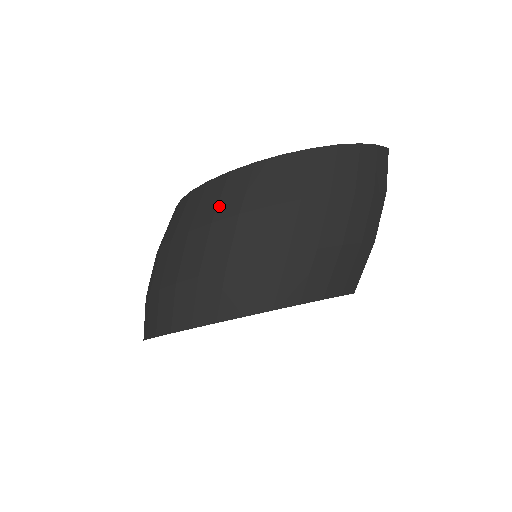
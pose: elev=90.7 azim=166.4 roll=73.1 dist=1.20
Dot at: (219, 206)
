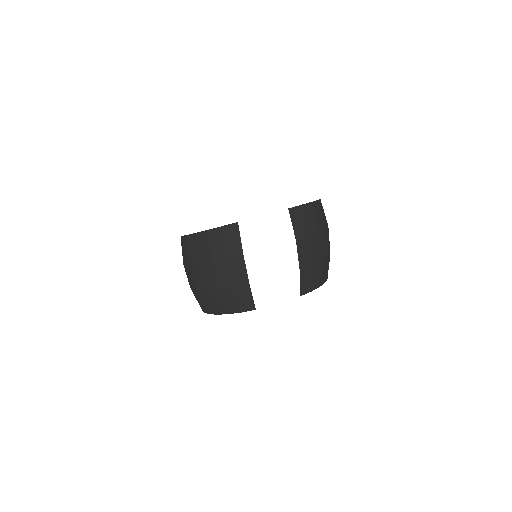
Dot at: occluded
